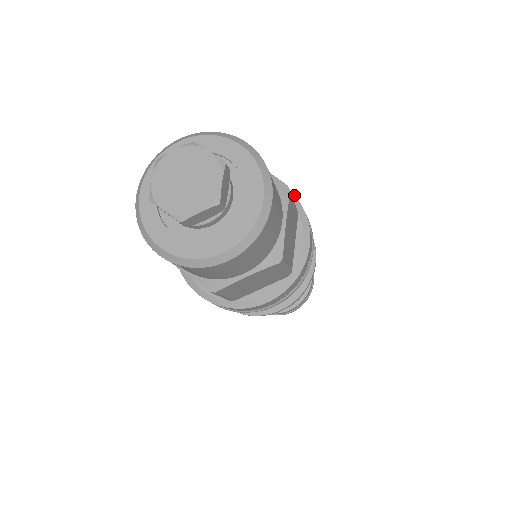
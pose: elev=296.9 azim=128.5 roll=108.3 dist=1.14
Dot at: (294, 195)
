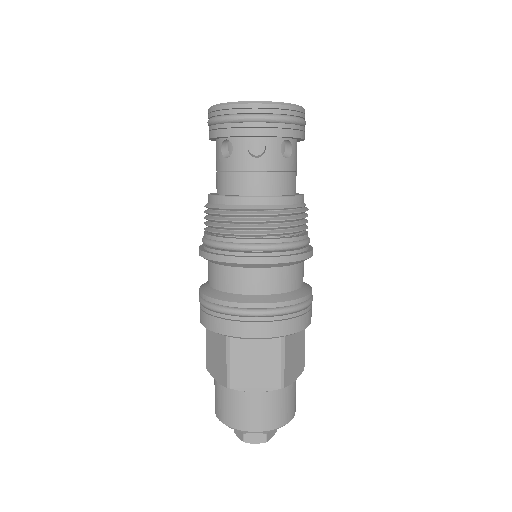
Dot at: occluded
